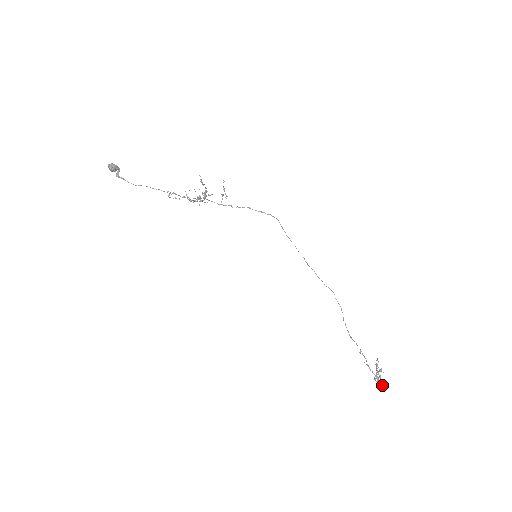
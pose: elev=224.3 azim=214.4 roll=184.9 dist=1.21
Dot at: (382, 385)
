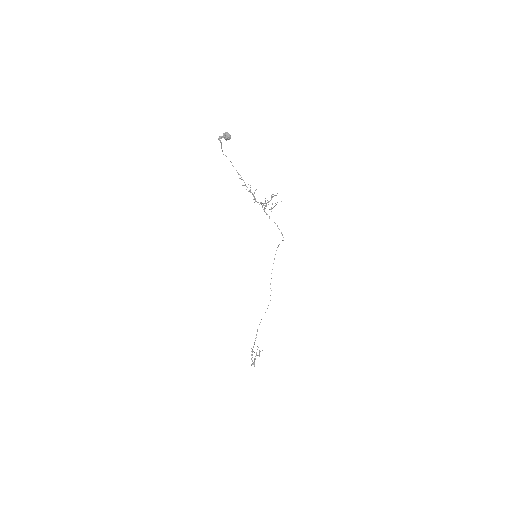
Dot at: (254, 363)
